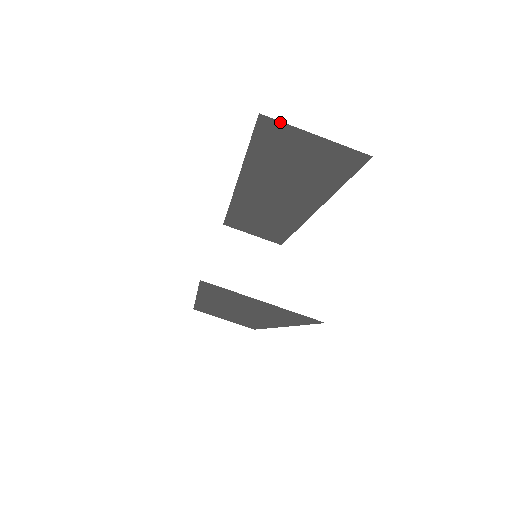
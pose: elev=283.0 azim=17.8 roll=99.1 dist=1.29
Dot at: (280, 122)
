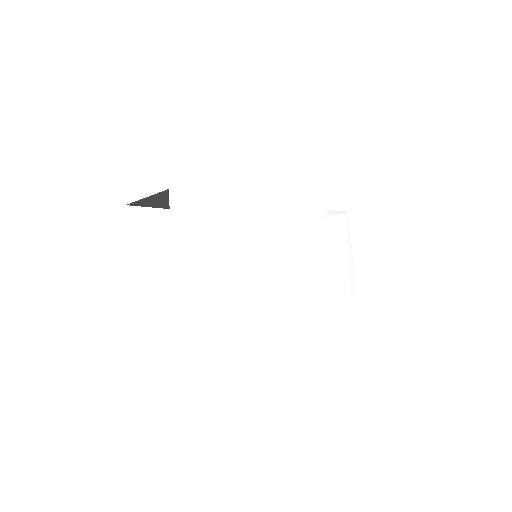
Dot at: (134, 202)
